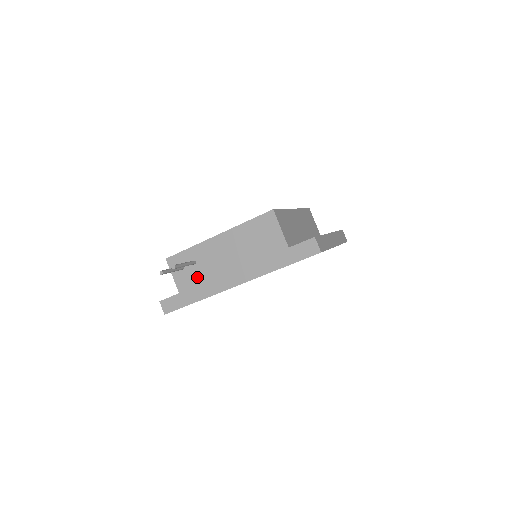
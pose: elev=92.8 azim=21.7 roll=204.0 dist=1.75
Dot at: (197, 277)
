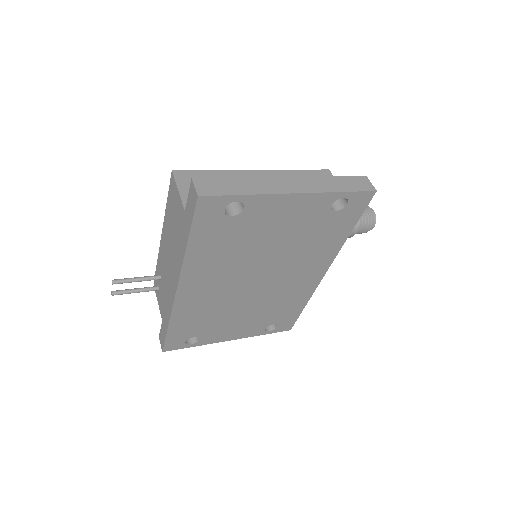
Dot at: (164, 294)
